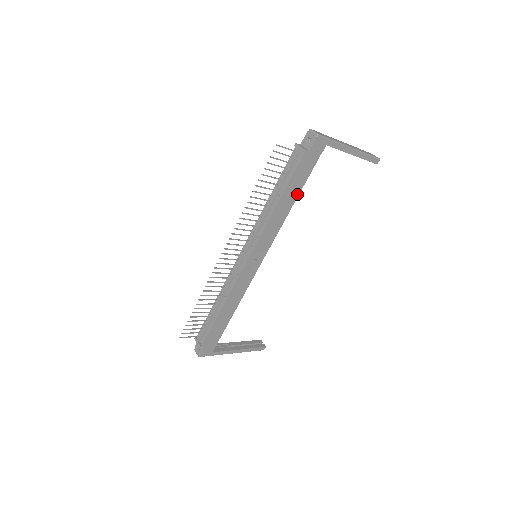
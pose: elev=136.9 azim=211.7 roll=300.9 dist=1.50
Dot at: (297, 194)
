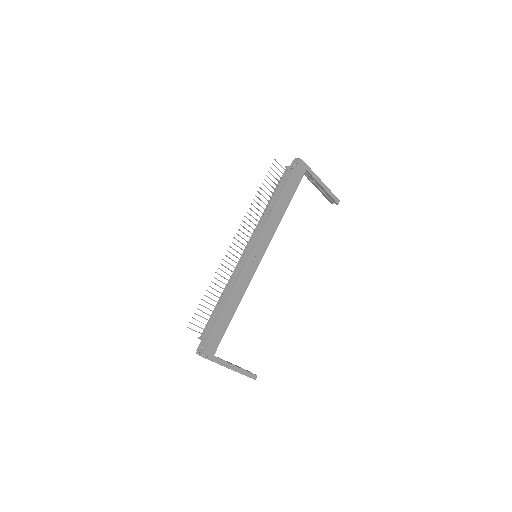
Dot at: (288, 203)
